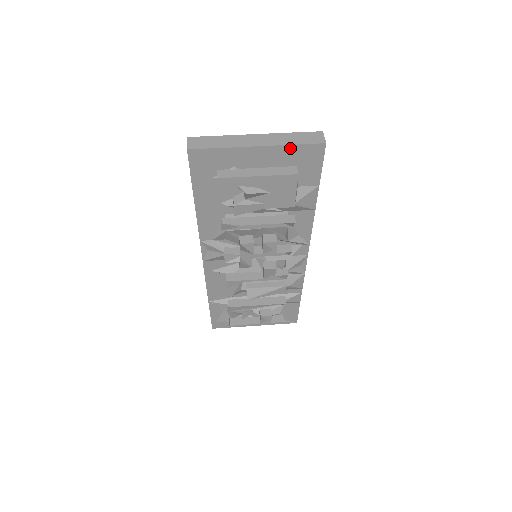
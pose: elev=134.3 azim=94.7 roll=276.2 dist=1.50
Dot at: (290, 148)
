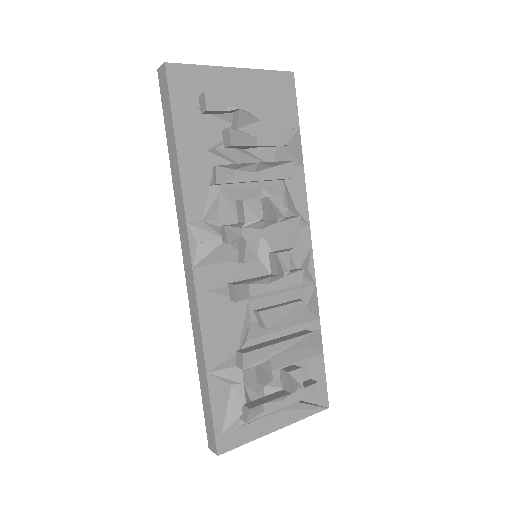
Dot at: (264, 74)
